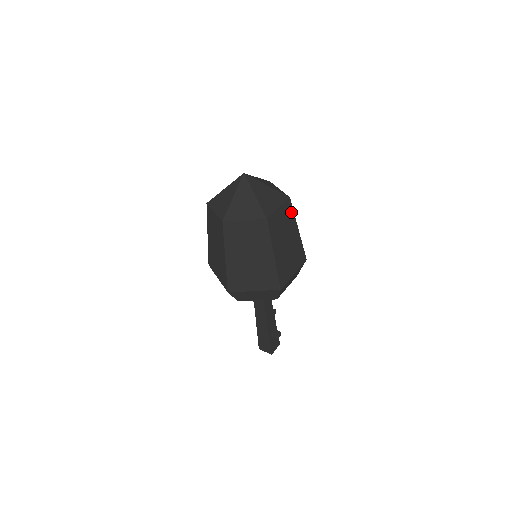
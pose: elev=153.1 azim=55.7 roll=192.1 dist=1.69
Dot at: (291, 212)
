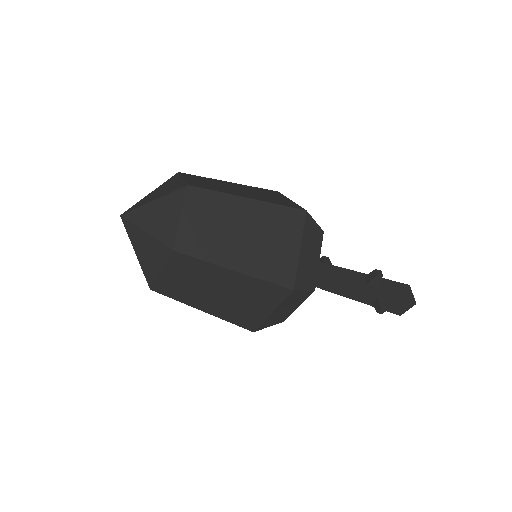
Dot at: (195, 262)
